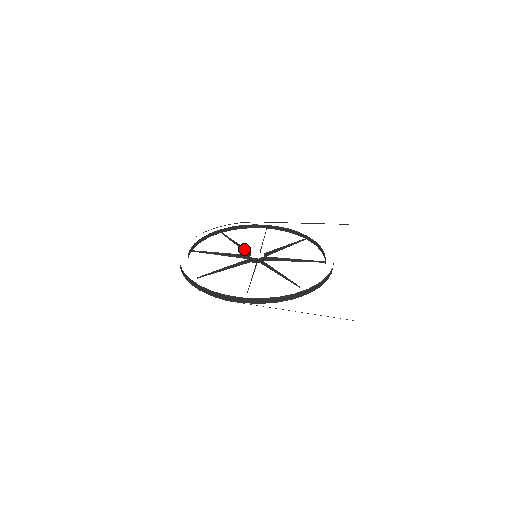
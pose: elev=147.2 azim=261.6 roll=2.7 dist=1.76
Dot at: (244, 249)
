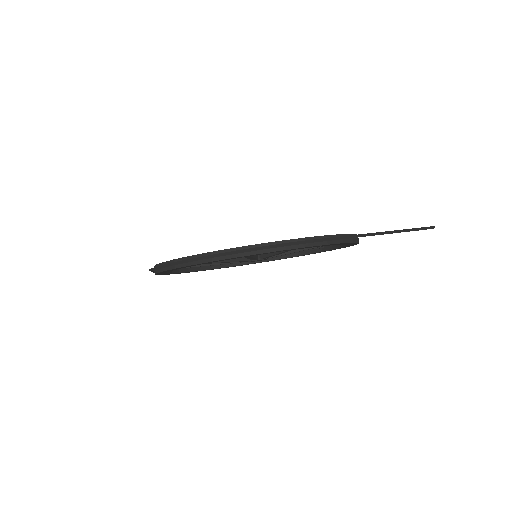
Dot at: occluded
